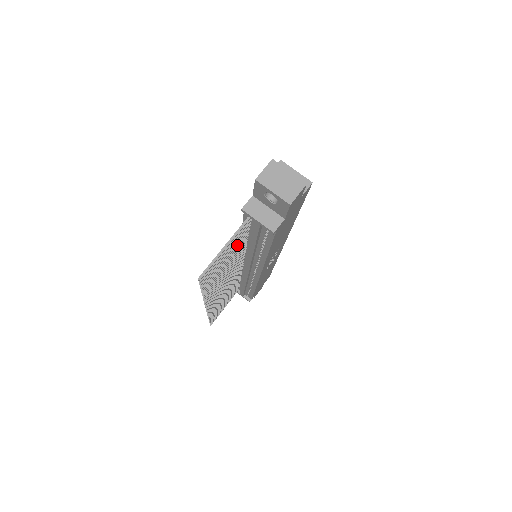
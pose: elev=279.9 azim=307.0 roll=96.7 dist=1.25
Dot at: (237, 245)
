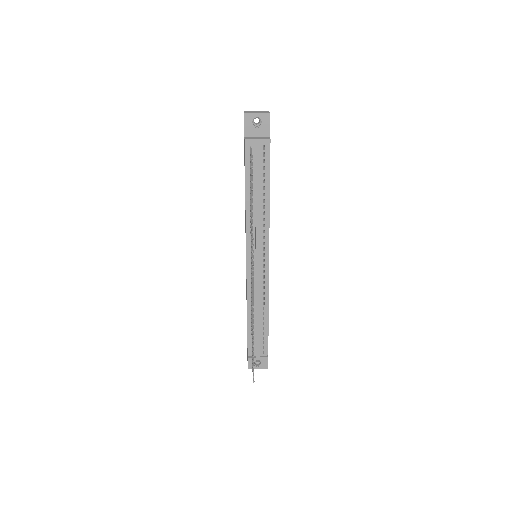
Dot at: occluded
